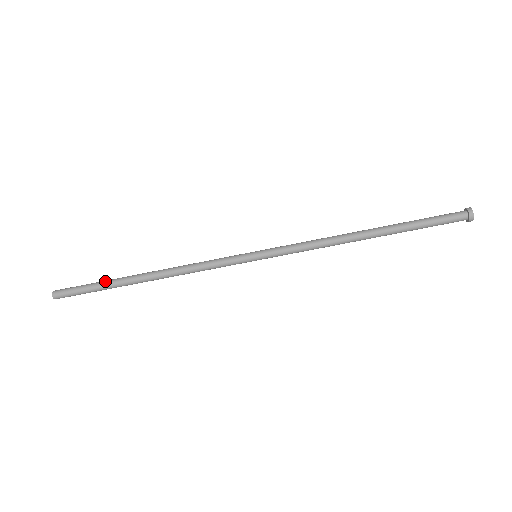
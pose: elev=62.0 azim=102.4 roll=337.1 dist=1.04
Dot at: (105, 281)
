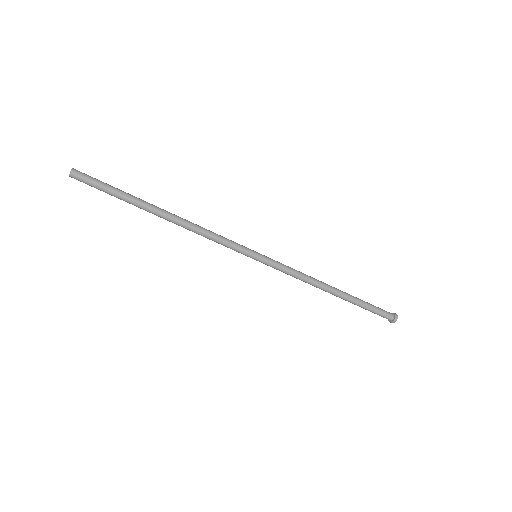
Dot at: (128, 194)
